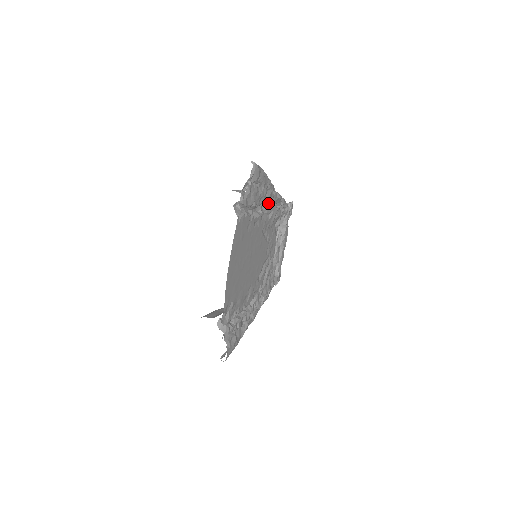
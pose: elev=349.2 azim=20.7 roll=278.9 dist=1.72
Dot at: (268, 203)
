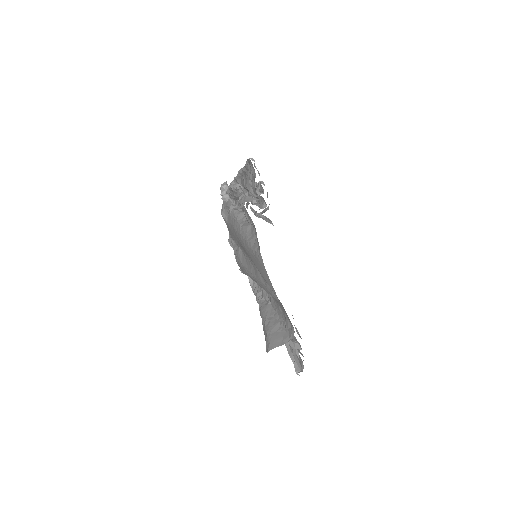
Dot at: occluded
